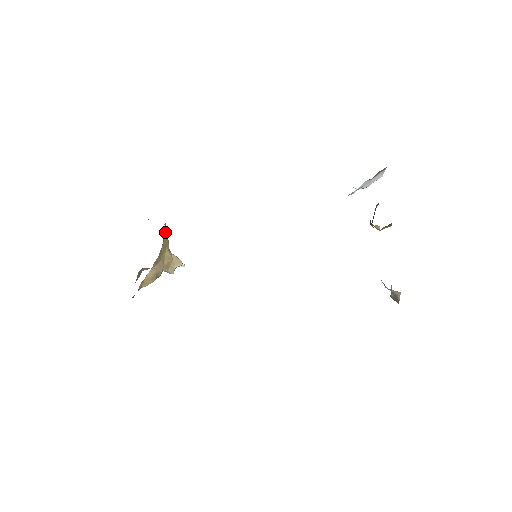
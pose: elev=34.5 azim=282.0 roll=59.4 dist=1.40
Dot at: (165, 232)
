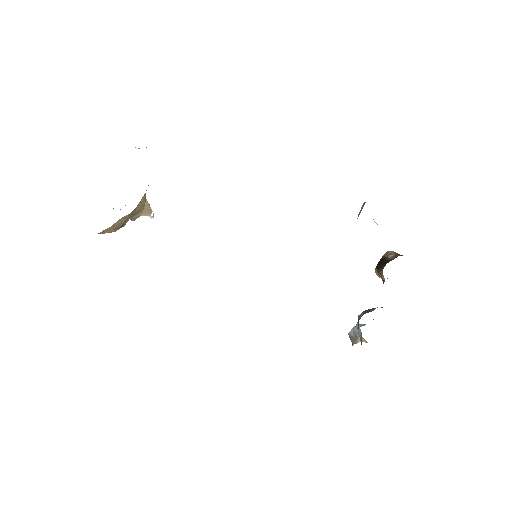
Dot at: occluded
